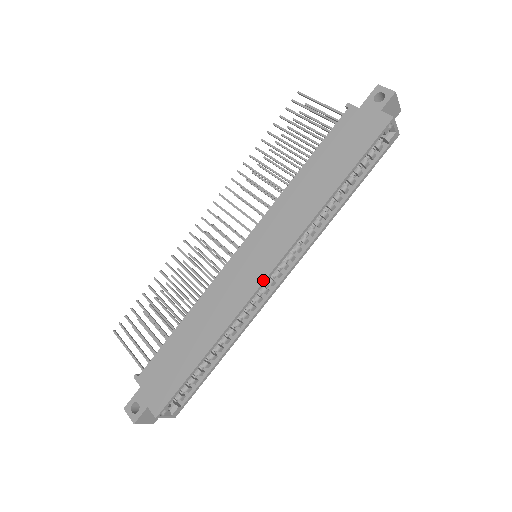
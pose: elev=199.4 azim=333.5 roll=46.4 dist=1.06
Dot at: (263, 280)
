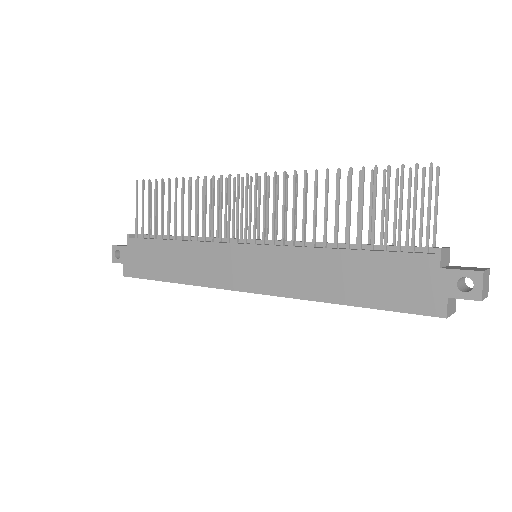
Dot at: (235, 289)
